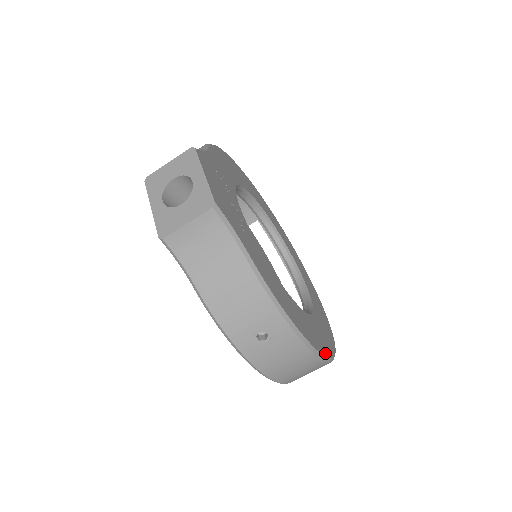
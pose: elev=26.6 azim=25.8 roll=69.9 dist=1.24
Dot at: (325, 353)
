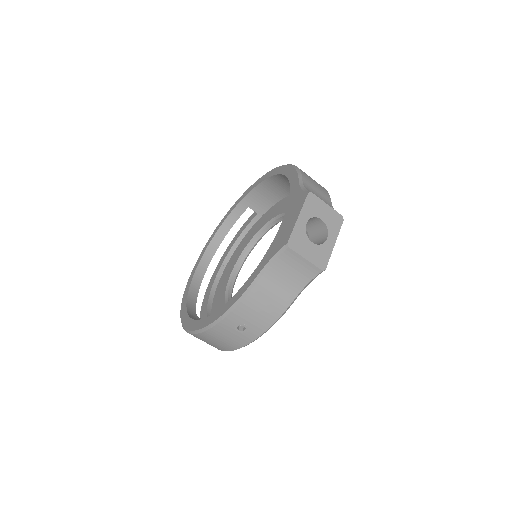
Dot at: occluded
